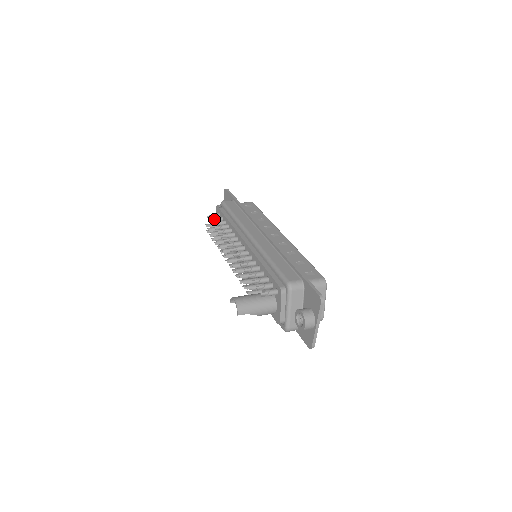
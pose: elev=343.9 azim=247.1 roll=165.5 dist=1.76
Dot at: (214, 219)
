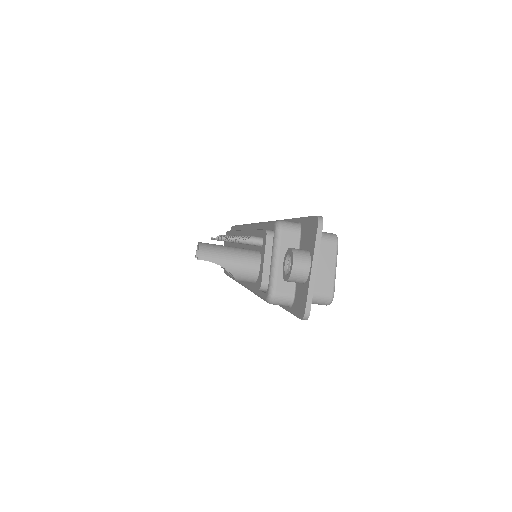
Dot at: occluded
